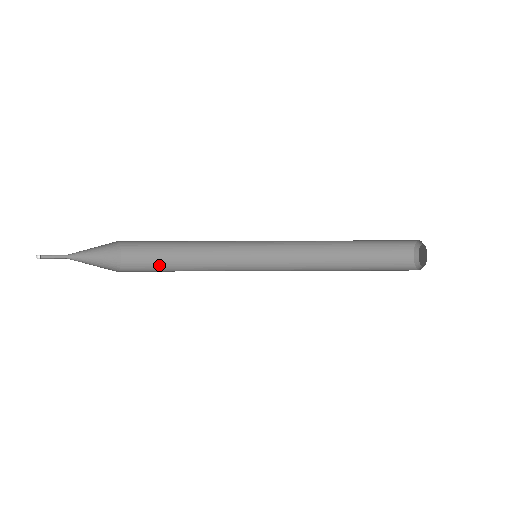
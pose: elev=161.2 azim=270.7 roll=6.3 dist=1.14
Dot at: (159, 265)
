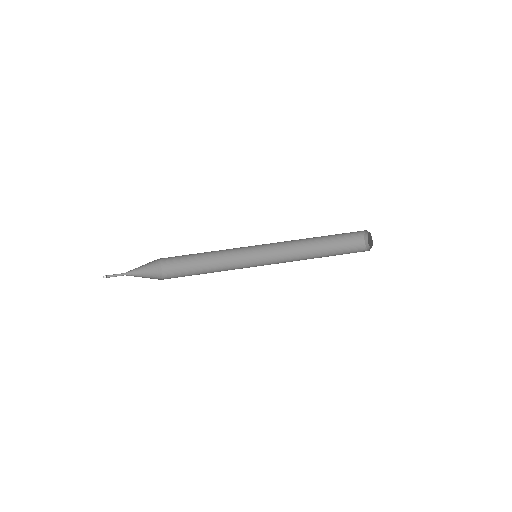
Dot at: (188, 261)
